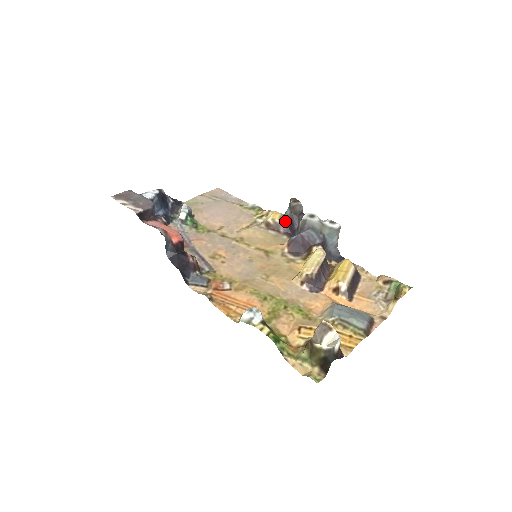
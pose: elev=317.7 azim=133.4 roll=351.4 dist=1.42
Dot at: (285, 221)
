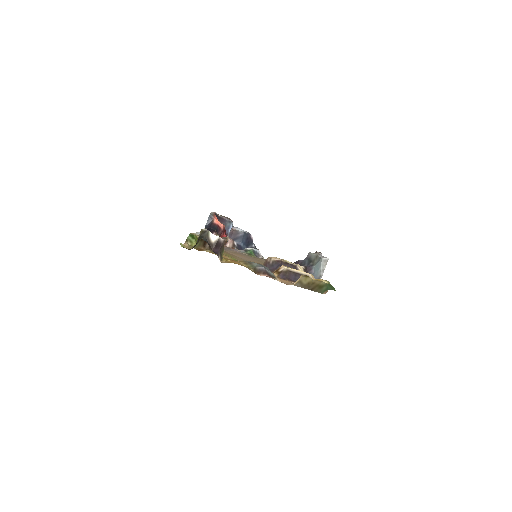
Dot at: occluded
